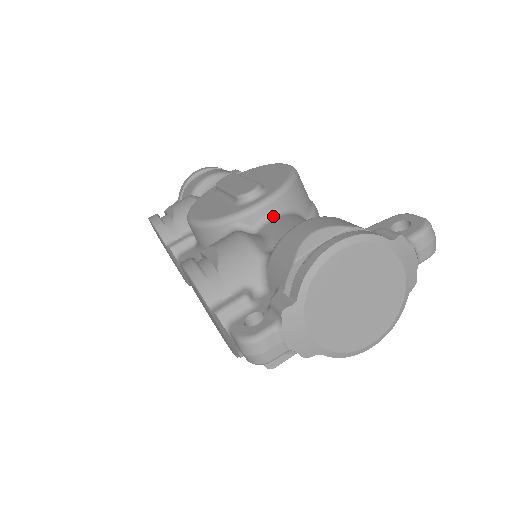
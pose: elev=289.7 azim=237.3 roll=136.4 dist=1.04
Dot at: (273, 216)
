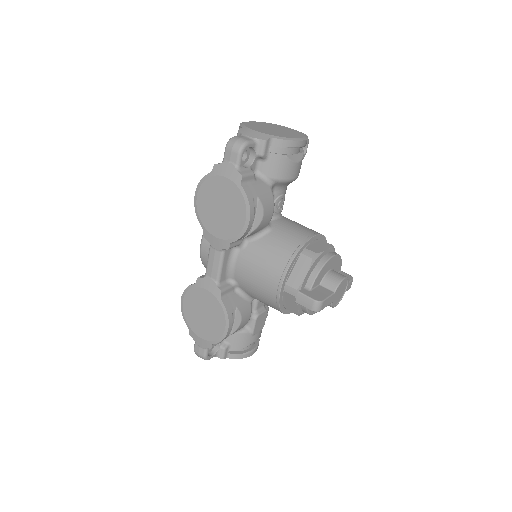
Dot at: occluded
